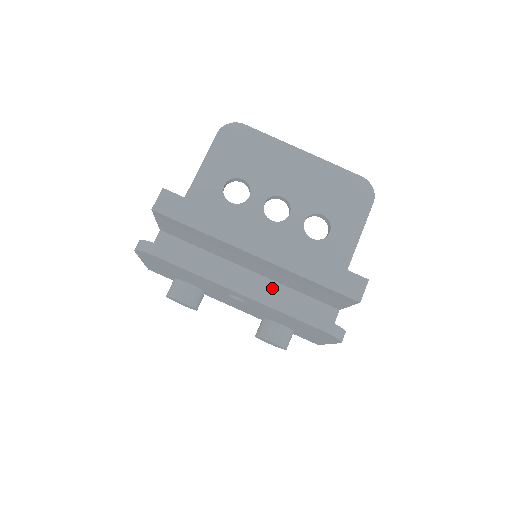
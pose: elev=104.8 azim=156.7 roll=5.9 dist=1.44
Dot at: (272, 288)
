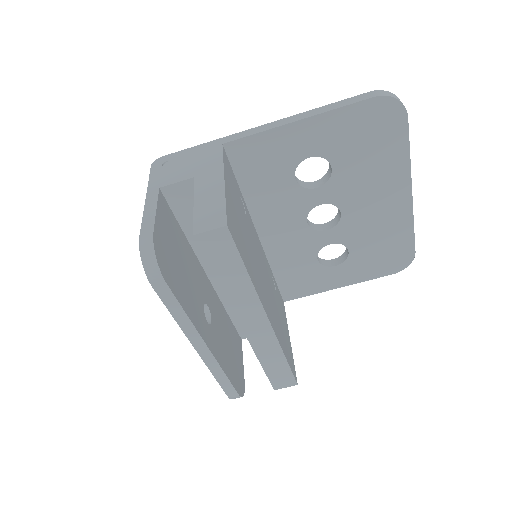
Dot at: occluded
